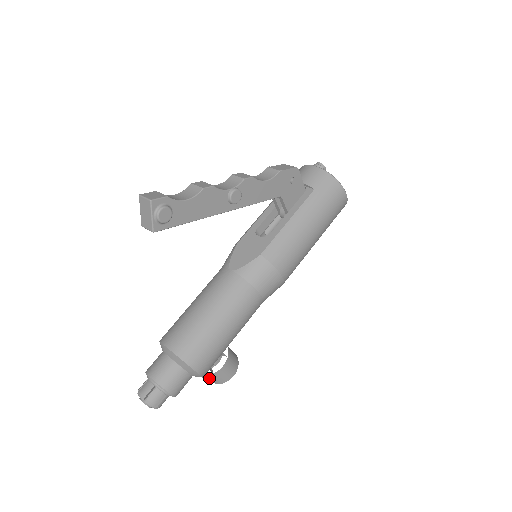
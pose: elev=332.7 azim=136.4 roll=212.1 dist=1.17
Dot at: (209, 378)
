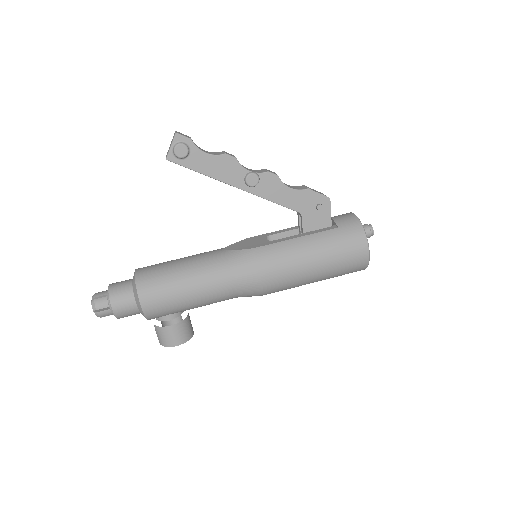
Dot at: (157, 333)
